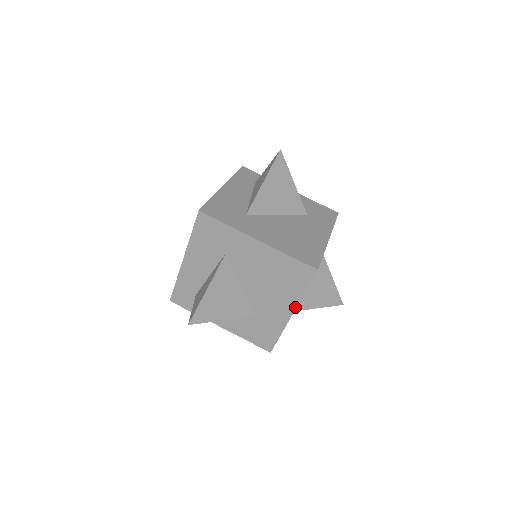
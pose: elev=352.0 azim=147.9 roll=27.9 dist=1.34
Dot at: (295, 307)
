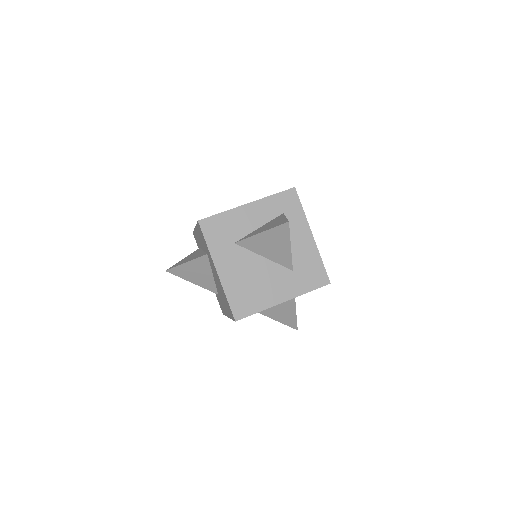
Dot at: (229, 317)
